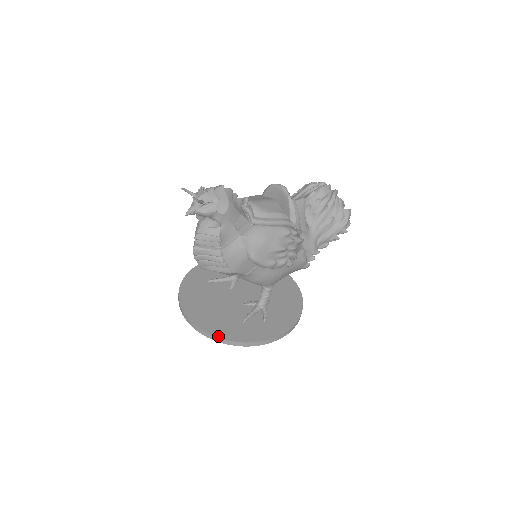
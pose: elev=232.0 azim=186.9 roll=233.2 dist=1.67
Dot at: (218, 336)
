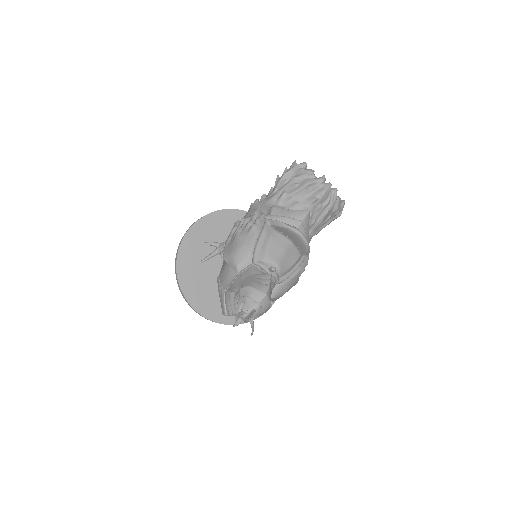
Dot at: (230, 324)
